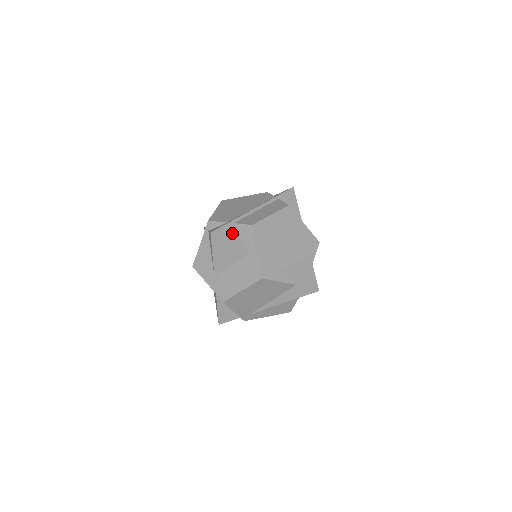
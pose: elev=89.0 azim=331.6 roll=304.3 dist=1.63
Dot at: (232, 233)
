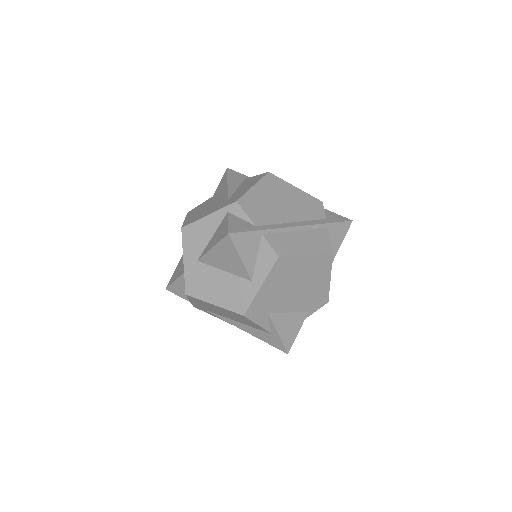
Dot at: (251, 246)
